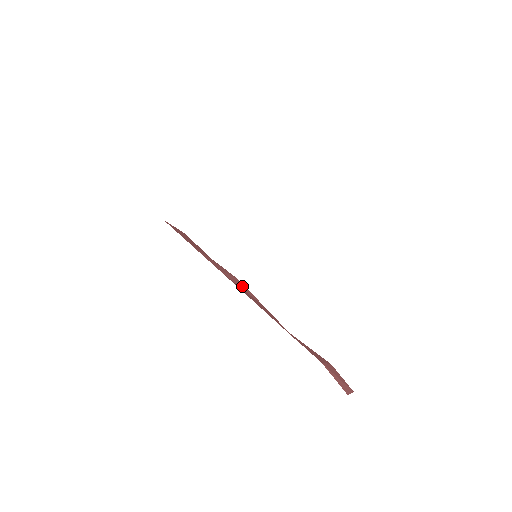
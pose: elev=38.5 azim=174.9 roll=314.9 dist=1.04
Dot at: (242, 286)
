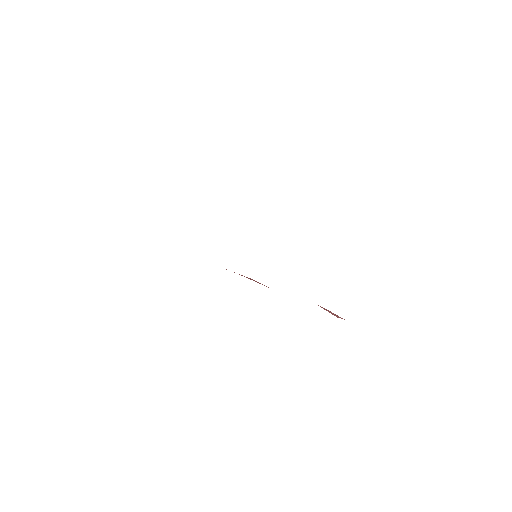
Dot at: (255, 281)
